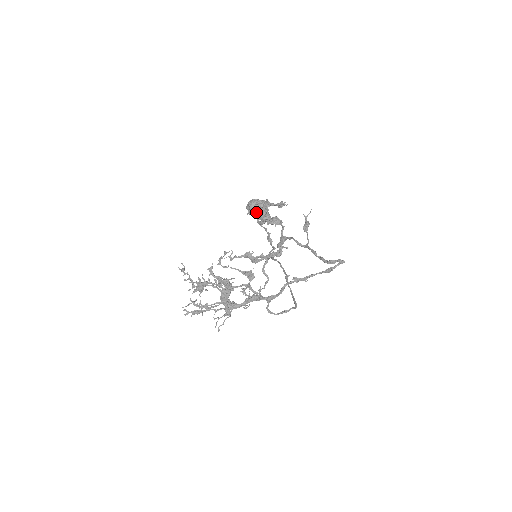
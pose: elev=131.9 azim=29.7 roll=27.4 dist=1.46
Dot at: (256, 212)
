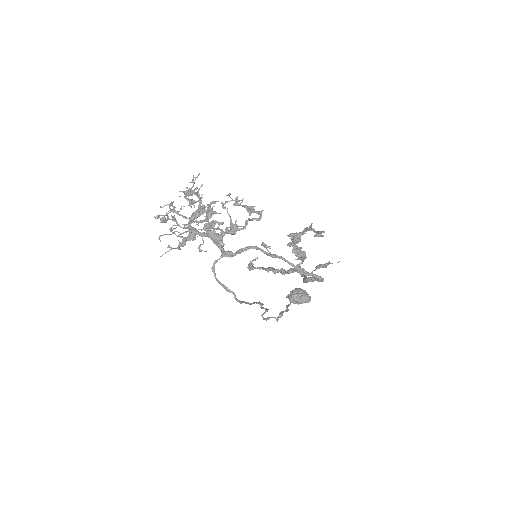
Dot at: (295, 297)
